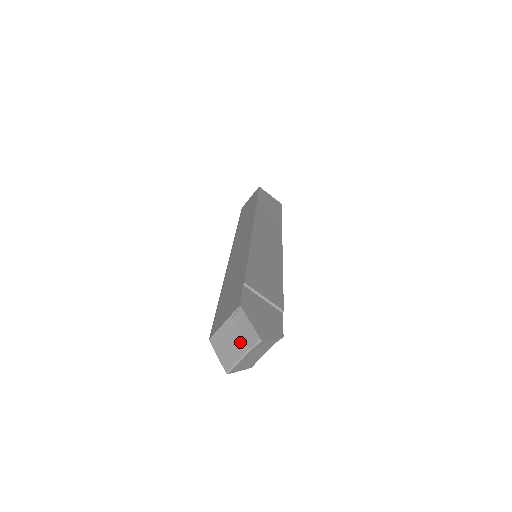
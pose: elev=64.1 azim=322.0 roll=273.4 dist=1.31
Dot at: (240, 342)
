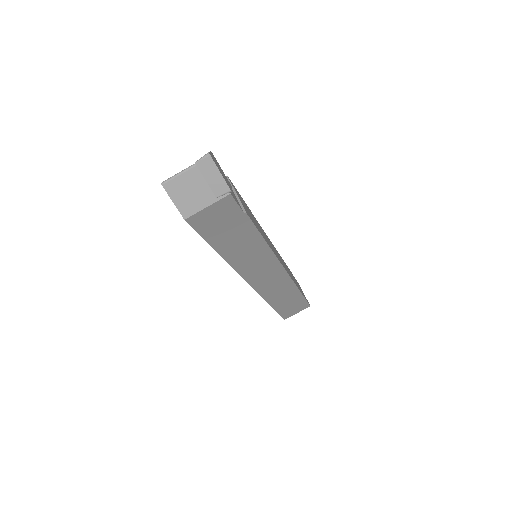
Dot at: occluded
